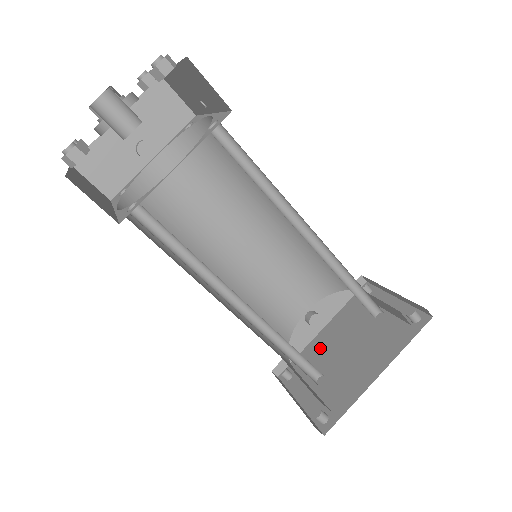
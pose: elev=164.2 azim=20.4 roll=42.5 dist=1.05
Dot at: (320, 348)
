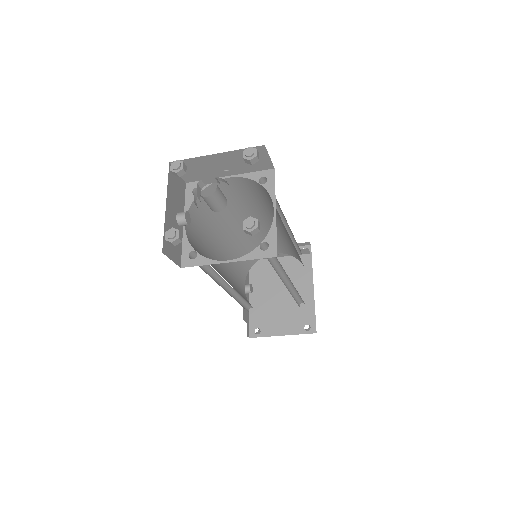
Dot at: (261, 303)
